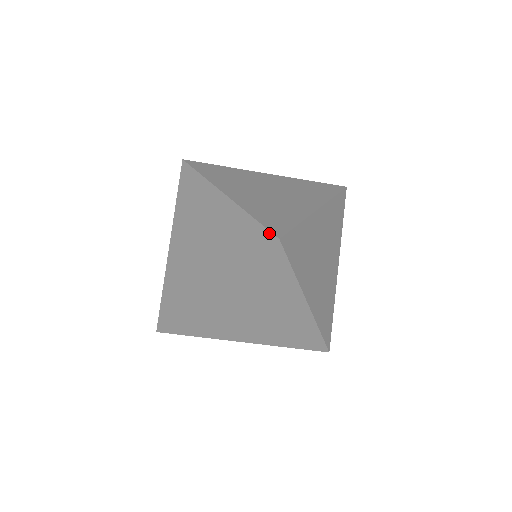
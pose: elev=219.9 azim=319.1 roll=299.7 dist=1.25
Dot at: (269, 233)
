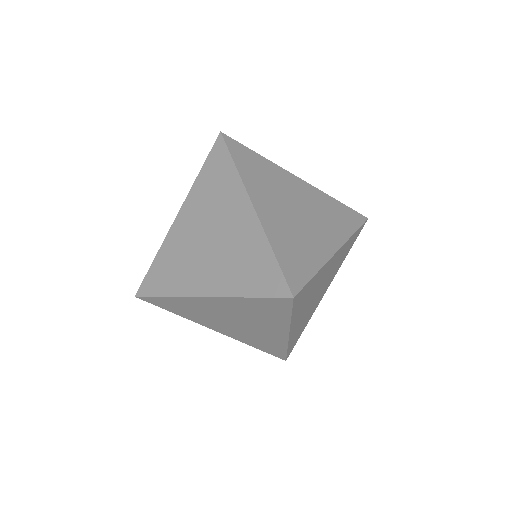
Dot at: (286, 284)
